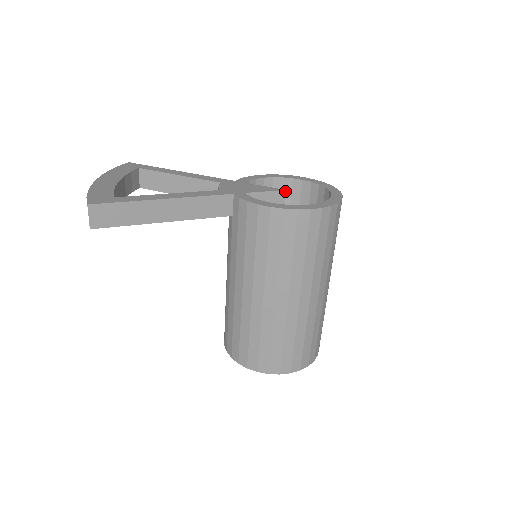
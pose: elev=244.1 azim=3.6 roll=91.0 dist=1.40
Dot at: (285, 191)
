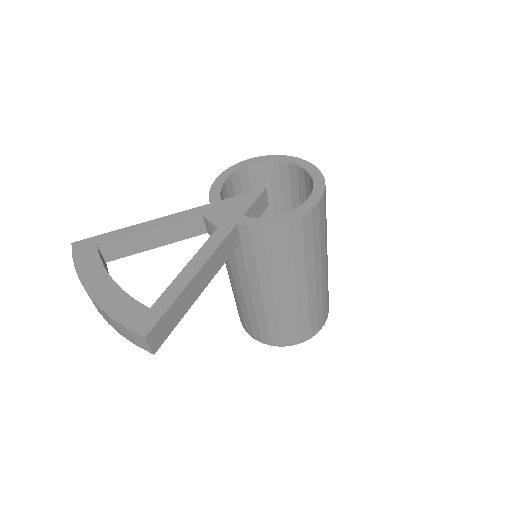
Dot at: (266, 189)
